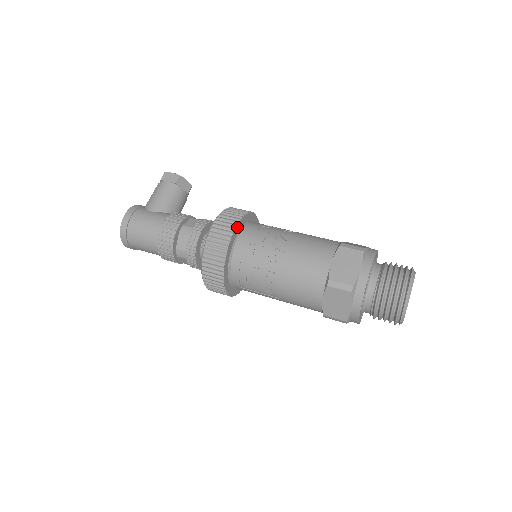
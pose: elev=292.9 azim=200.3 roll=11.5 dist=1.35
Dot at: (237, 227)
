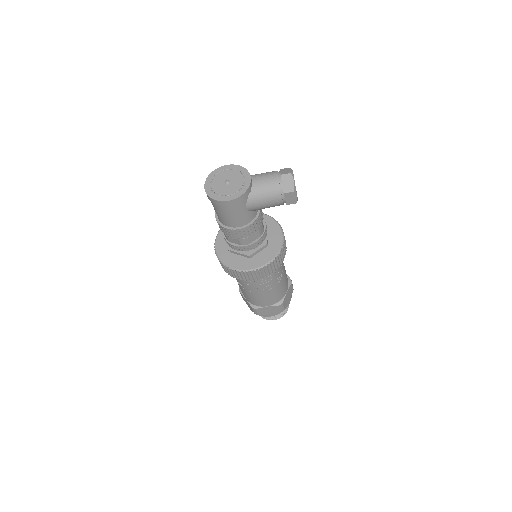
Dot at: (262, 277)
